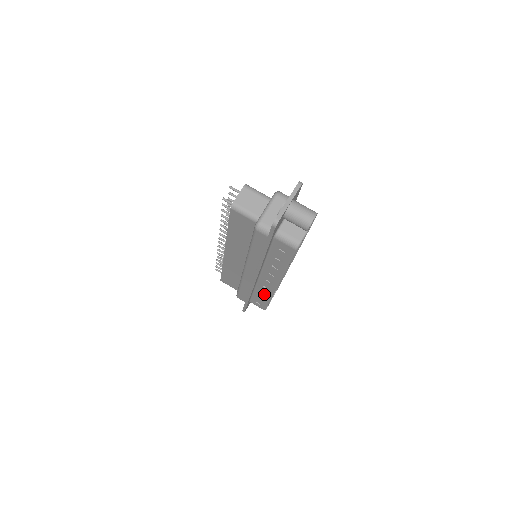
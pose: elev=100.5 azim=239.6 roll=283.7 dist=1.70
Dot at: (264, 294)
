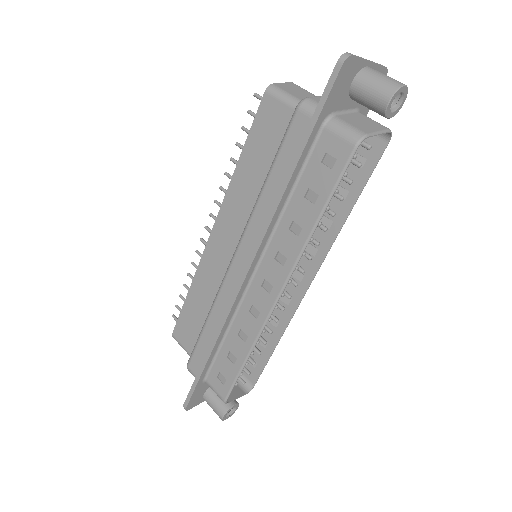
Dot at: (242, 339)
